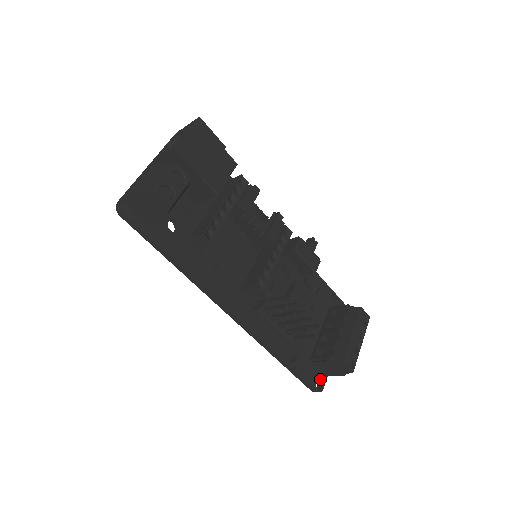
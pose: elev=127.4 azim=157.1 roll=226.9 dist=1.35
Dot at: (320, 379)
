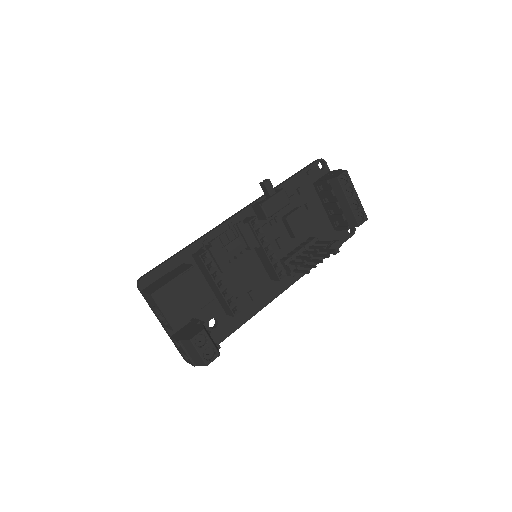
Dot at: occluded
